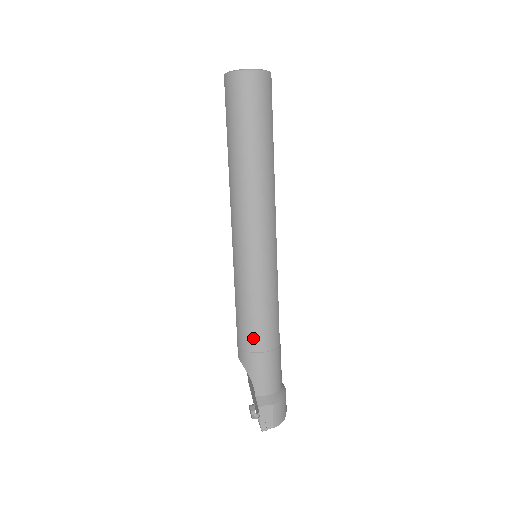
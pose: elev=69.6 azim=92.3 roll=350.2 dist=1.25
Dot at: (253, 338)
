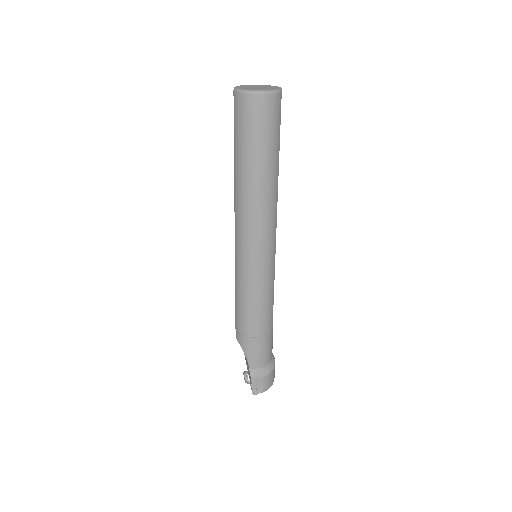
Dot at: (249, 326)
